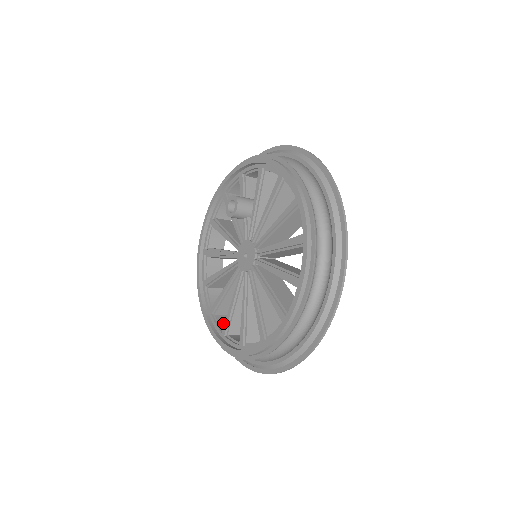
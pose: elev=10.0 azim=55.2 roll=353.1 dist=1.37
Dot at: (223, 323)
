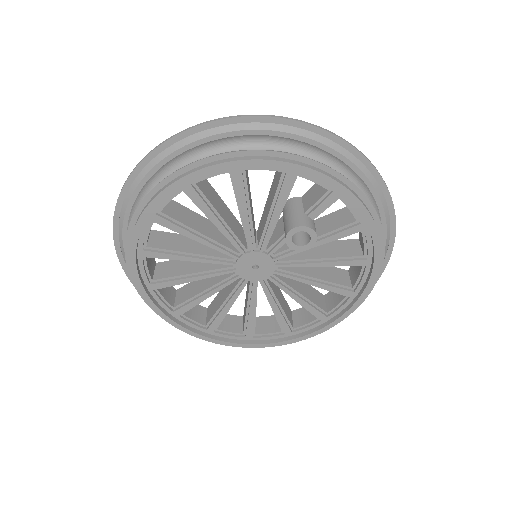
Dot at: (150, 266)
